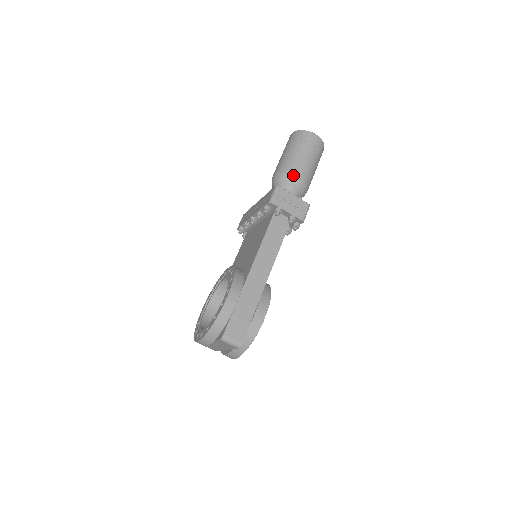
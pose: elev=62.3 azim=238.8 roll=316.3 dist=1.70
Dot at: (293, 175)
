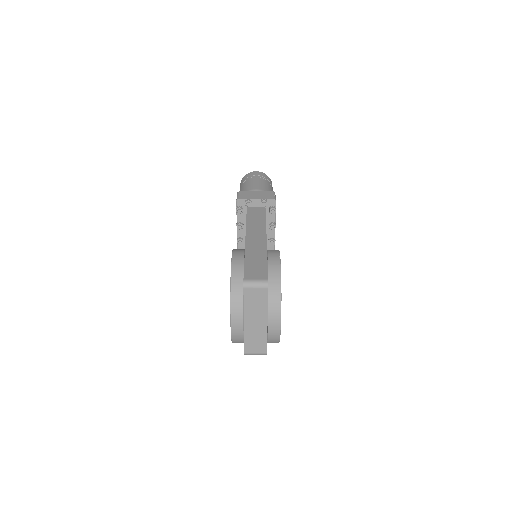
Dot at: occluded
